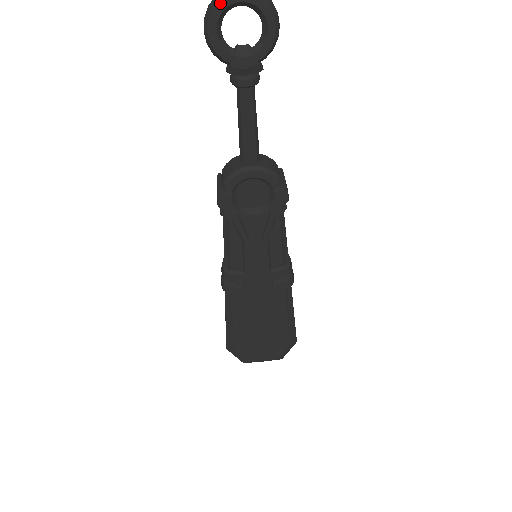
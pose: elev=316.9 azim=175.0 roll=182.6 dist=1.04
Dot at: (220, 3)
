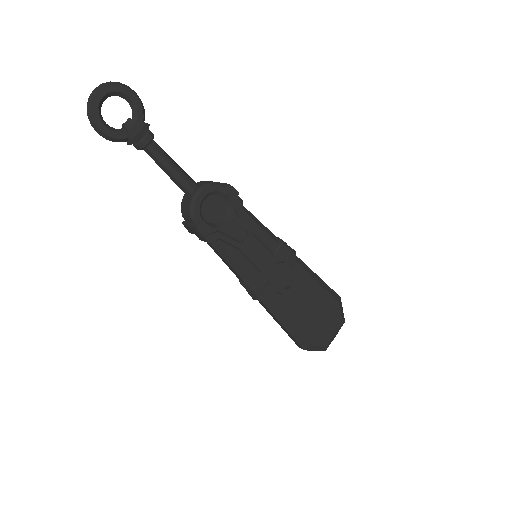
Dot at: (93, 107)
